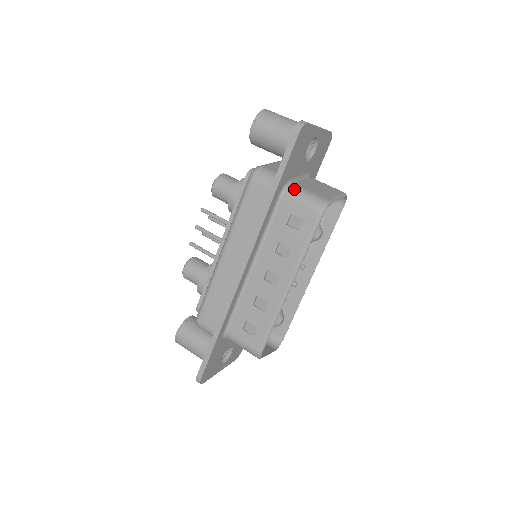
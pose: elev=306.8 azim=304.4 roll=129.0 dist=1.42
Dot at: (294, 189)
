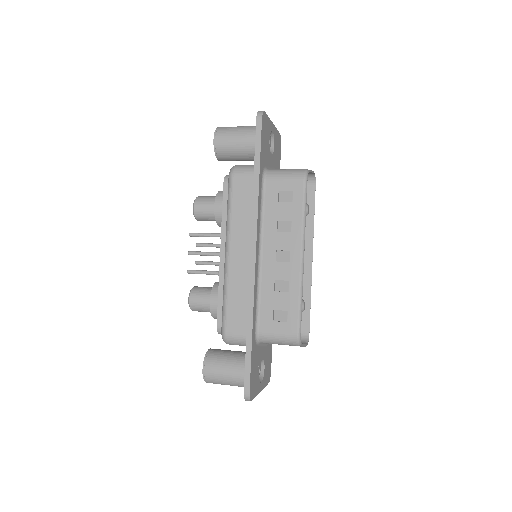
Dot at: (273, 171)
